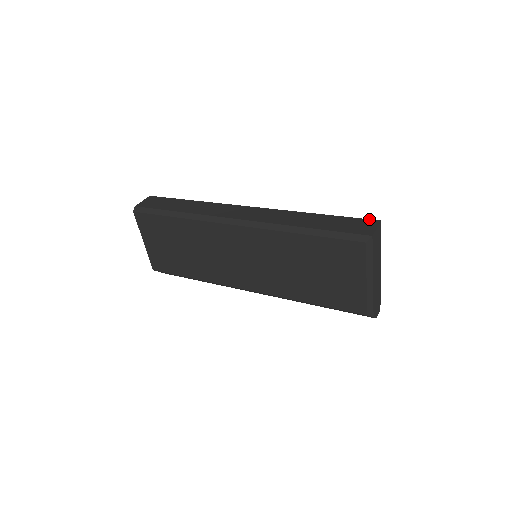
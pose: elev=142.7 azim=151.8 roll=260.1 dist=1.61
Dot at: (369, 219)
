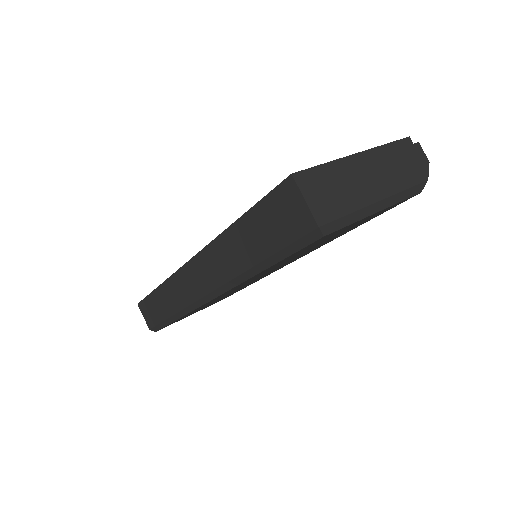
Dot at: (279, 185)
